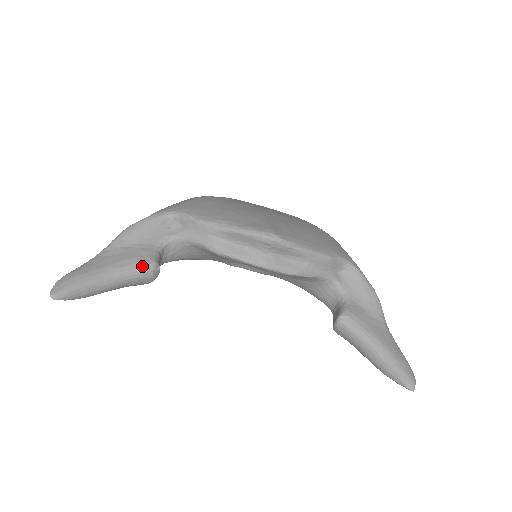
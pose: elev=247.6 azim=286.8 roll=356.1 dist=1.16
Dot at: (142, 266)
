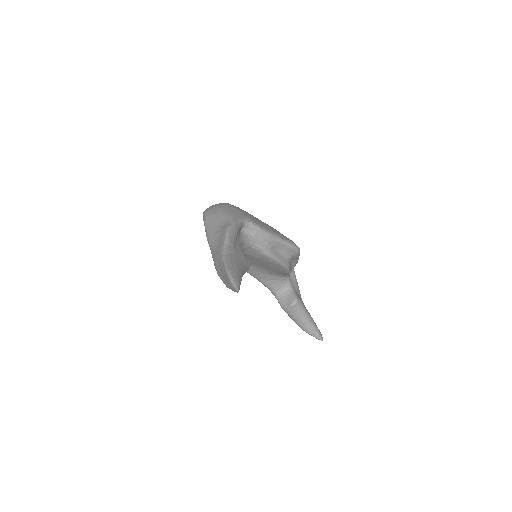
Dot at: (249, 264)
